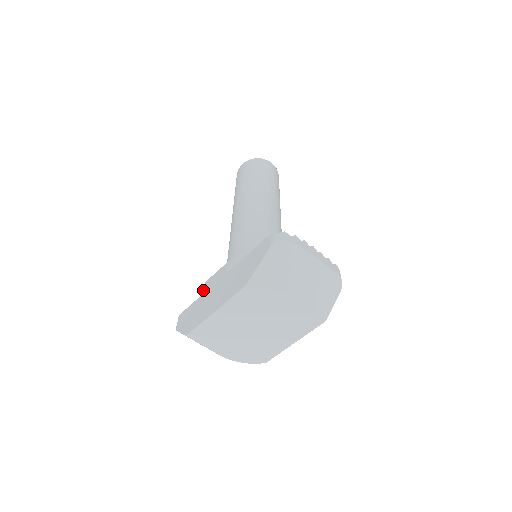
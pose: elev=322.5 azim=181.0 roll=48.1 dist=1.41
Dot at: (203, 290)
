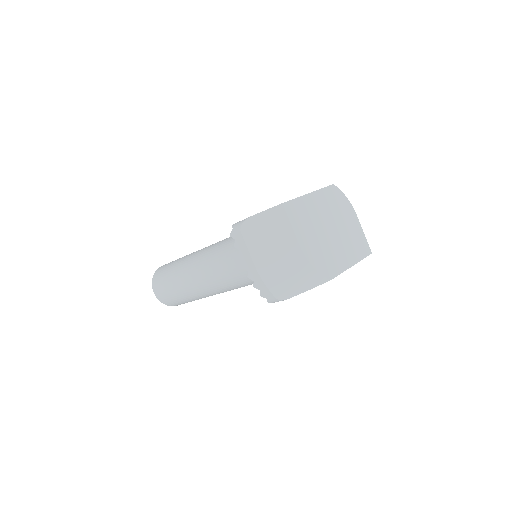
Dot at: occluded
